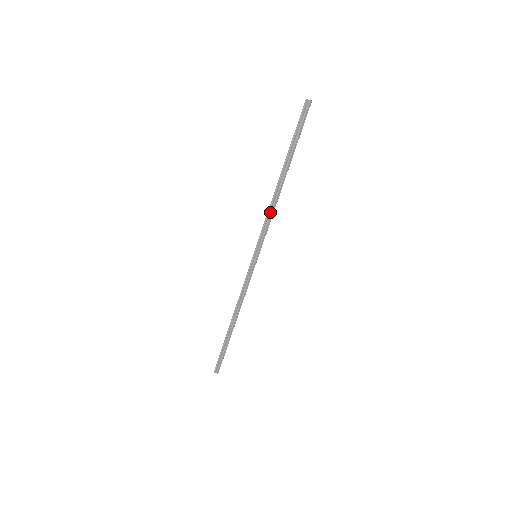
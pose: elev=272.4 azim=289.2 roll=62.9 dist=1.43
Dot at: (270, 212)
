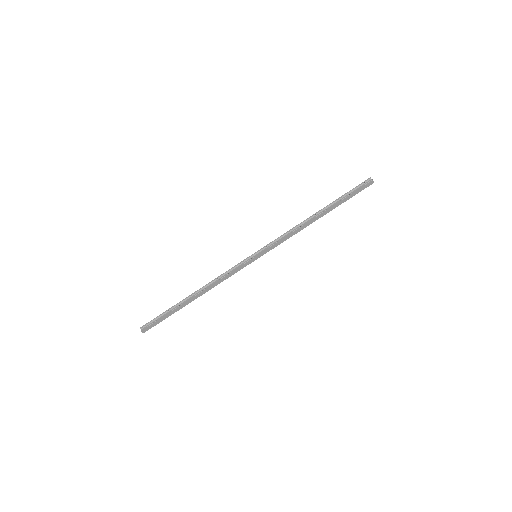
Dot at: (292, 231)
